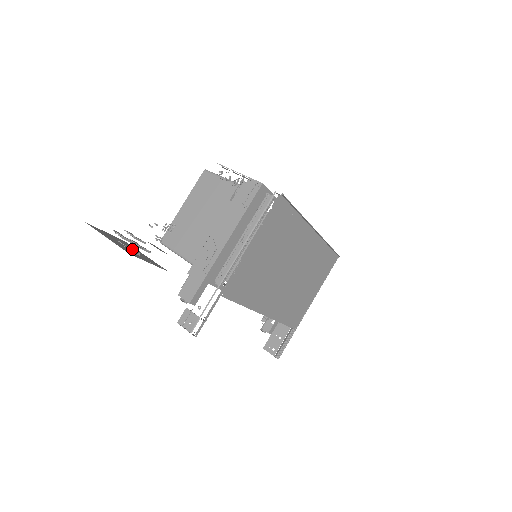
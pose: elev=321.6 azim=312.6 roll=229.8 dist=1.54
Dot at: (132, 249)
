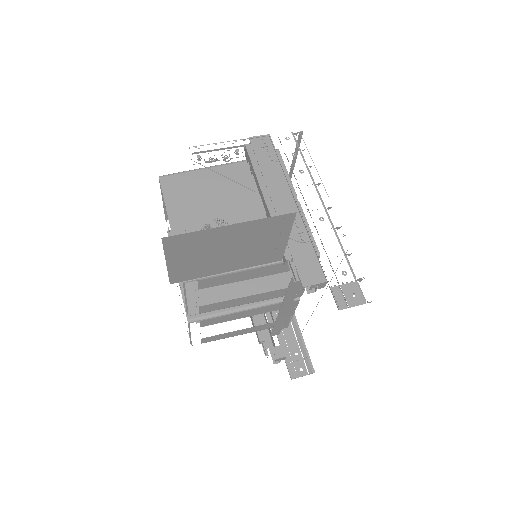
Dot at: (253, 237)
